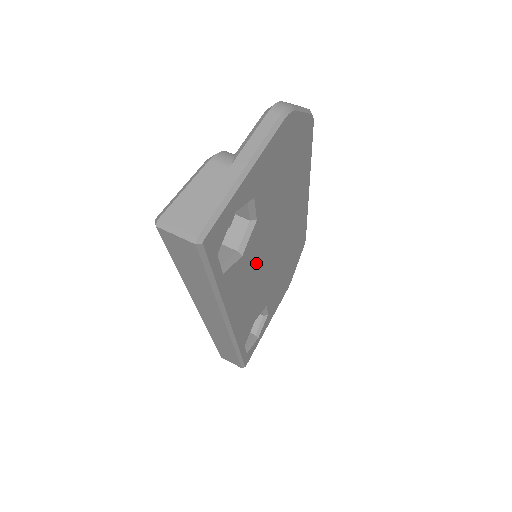
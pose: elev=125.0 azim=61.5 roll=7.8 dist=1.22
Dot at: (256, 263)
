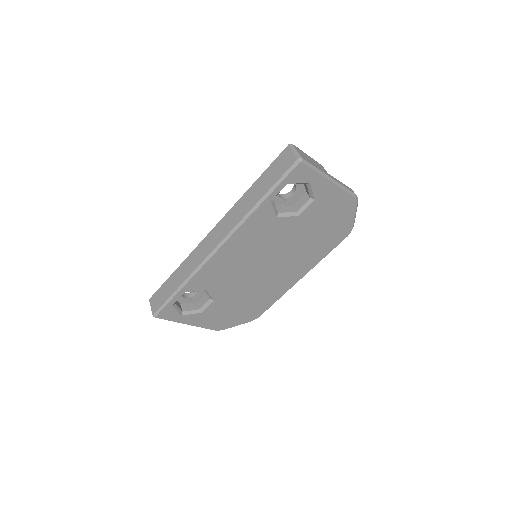
Dot at: (264, 244)
